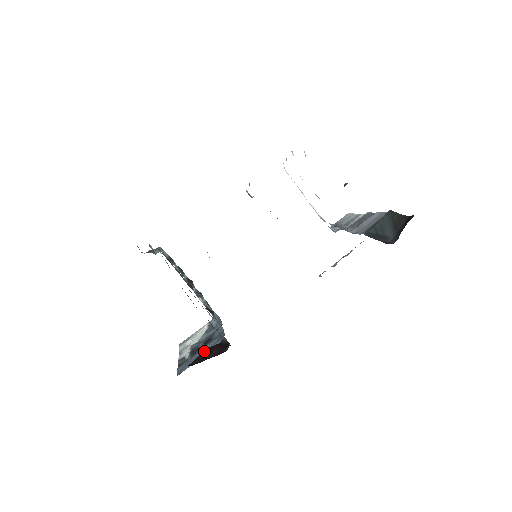
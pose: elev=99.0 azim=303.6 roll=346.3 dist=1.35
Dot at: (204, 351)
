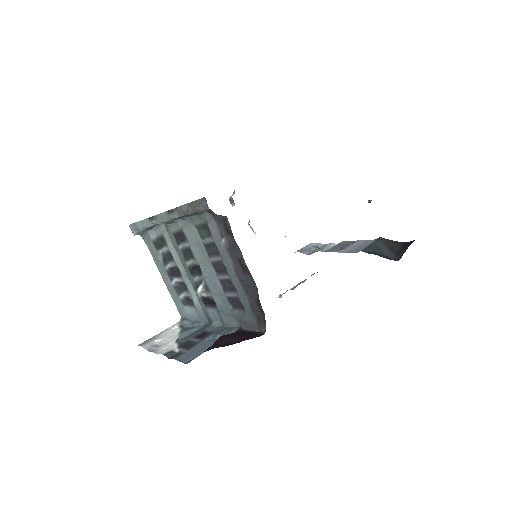
Dot at: (223, 337)
